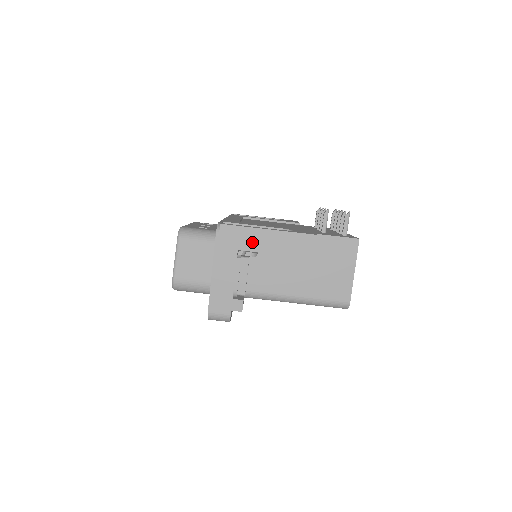
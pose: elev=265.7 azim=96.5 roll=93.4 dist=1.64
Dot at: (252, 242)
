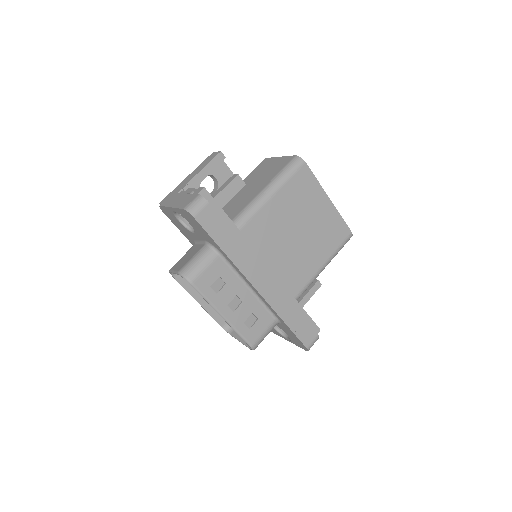
Dot at: (182, 186)
